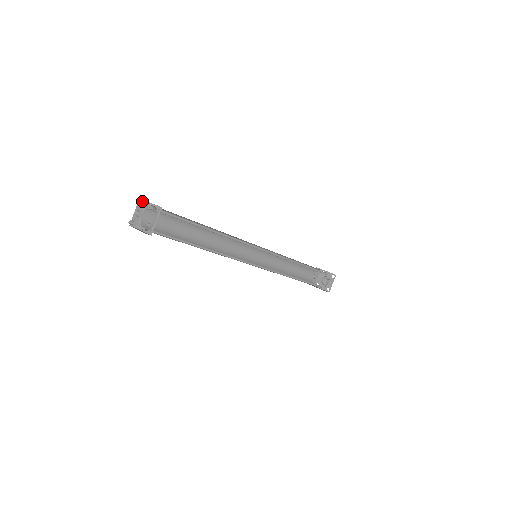
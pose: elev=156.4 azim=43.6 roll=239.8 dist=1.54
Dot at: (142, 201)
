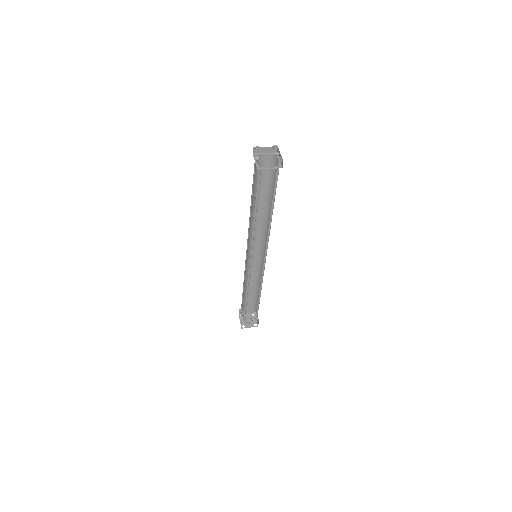
Dot at: (253, 151)
